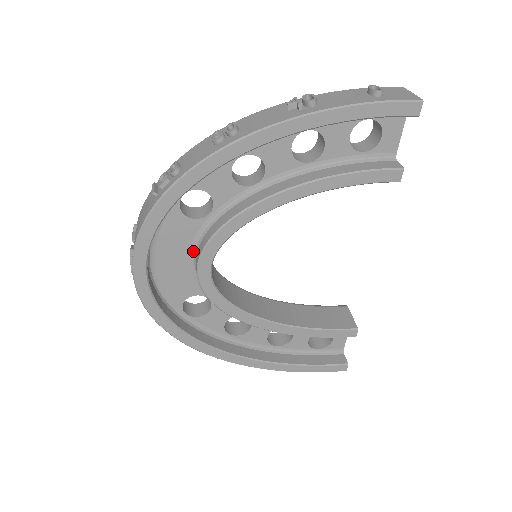
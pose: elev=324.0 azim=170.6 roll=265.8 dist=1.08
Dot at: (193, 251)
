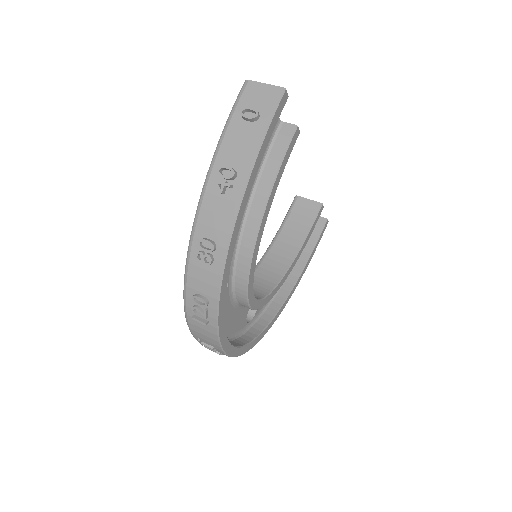
Dot at: (234, 304)
